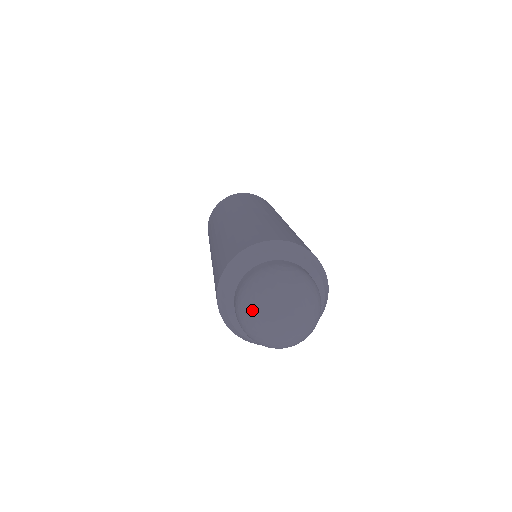
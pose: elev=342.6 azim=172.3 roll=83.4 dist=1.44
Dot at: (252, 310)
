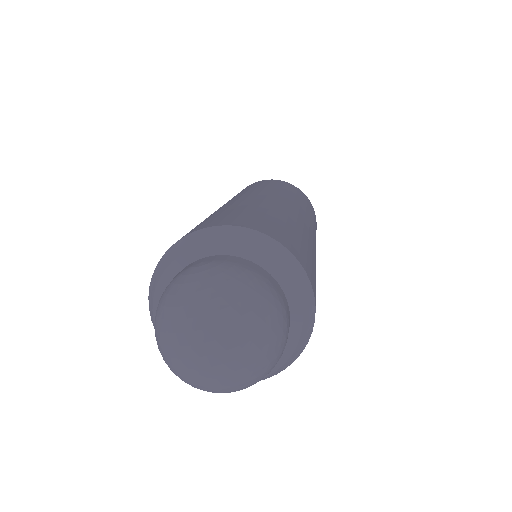
Dot at: (161, 346)
